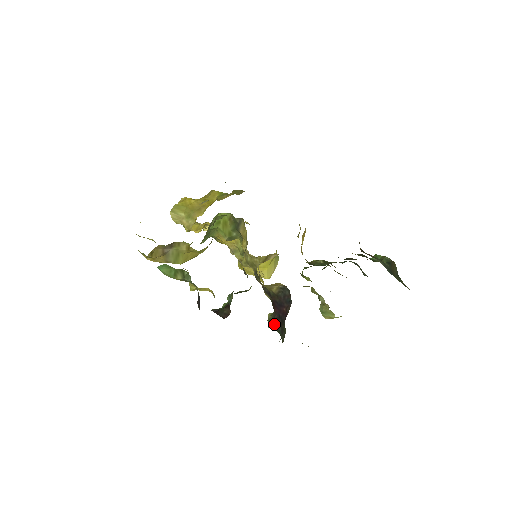
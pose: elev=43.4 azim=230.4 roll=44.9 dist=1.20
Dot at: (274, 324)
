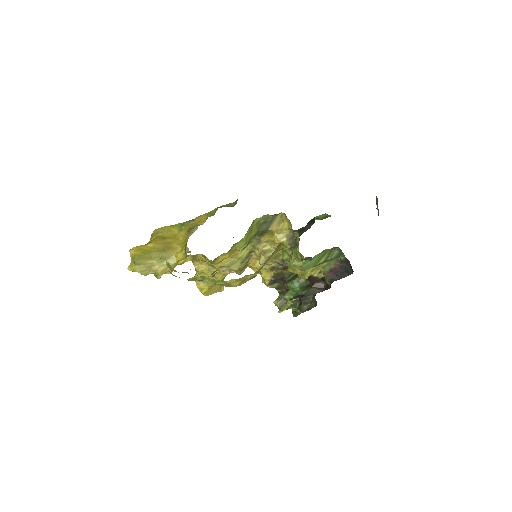
Dot at: occluded
